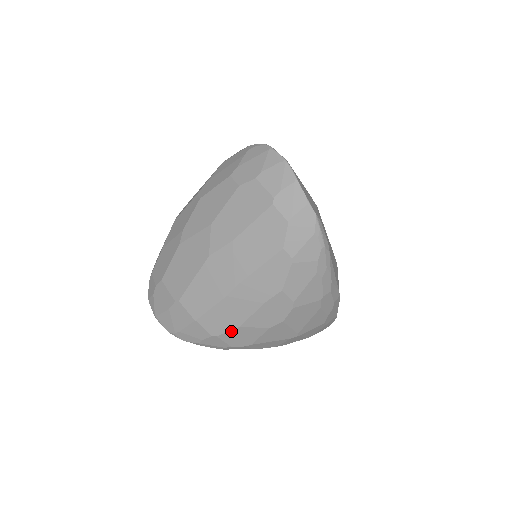
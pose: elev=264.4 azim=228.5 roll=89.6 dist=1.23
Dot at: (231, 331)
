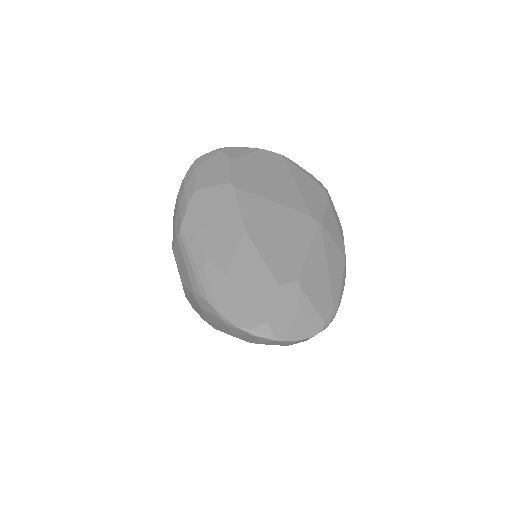
Dot at: occluded
